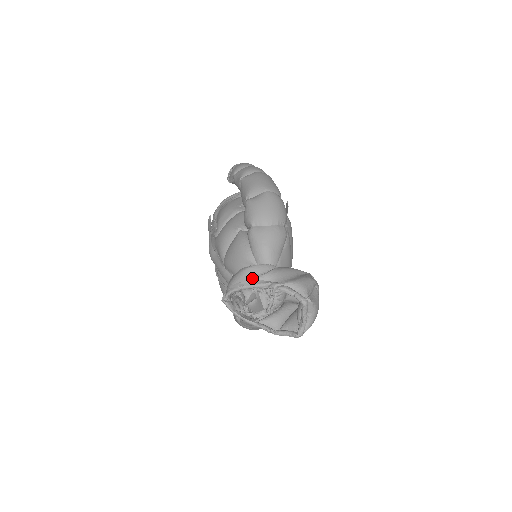
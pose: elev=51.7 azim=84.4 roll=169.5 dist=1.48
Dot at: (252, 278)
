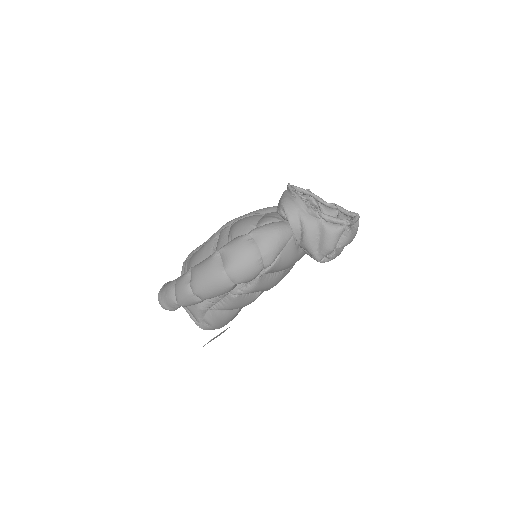
Dot at: occluded
